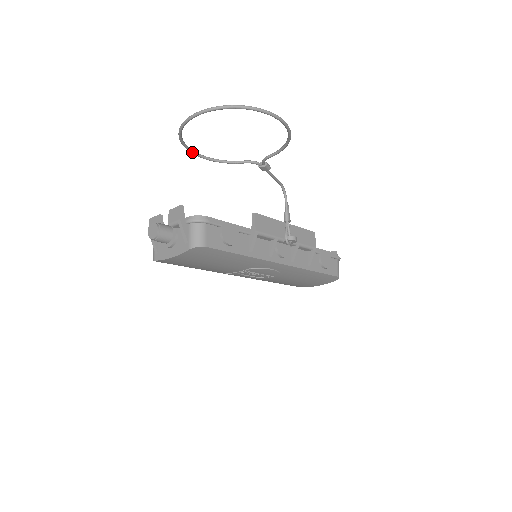
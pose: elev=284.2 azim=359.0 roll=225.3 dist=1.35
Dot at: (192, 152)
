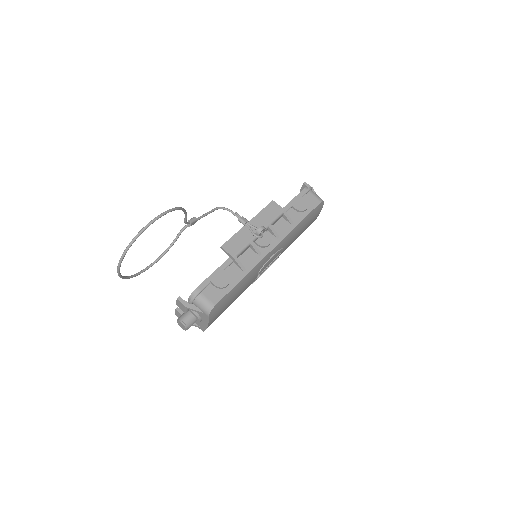
Dot at: occluded
